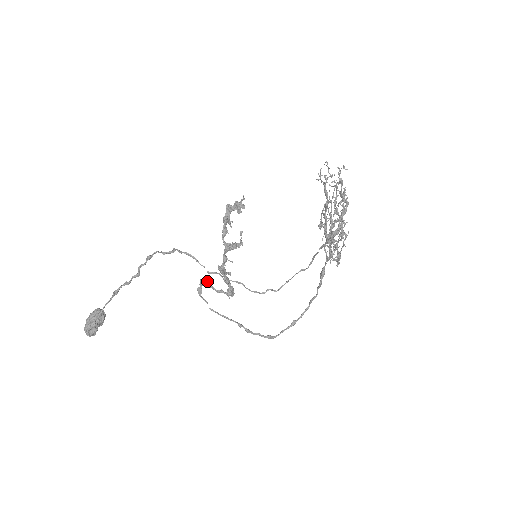
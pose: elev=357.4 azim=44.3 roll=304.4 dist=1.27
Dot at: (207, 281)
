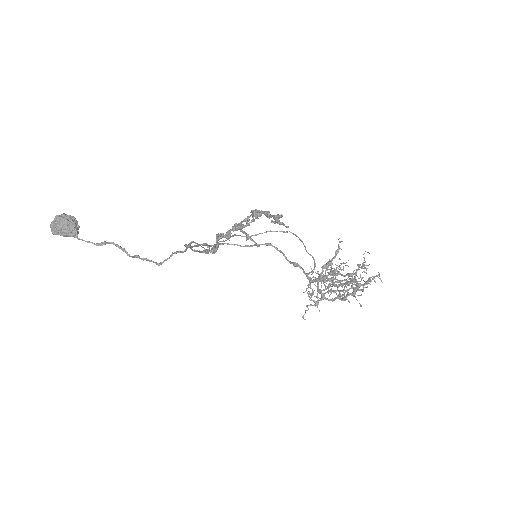
Dot at: (200, 251)
